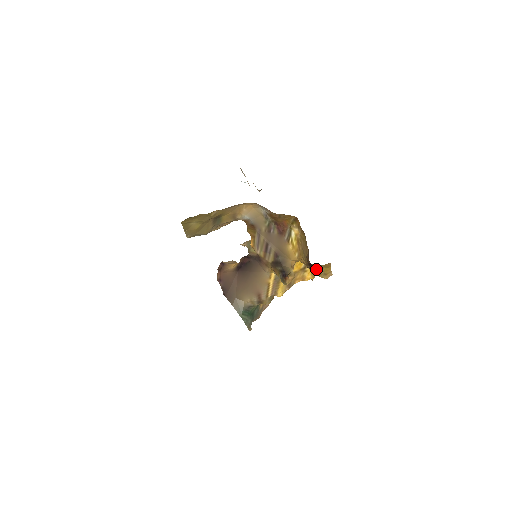
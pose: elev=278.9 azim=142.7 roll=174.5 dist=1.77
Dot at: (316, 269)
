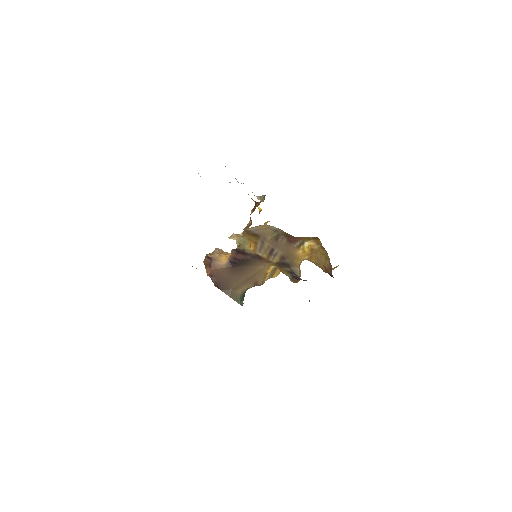
Dot at: occluded
